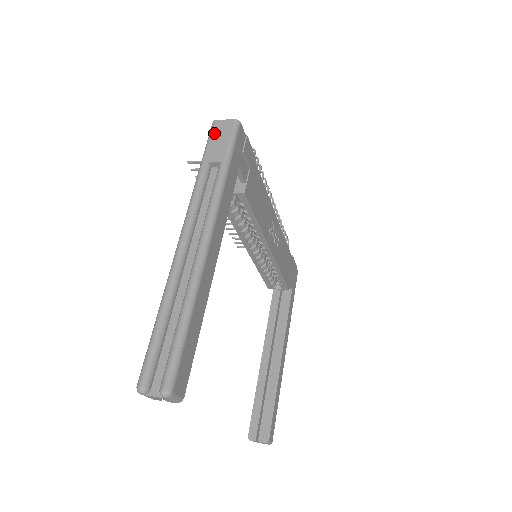
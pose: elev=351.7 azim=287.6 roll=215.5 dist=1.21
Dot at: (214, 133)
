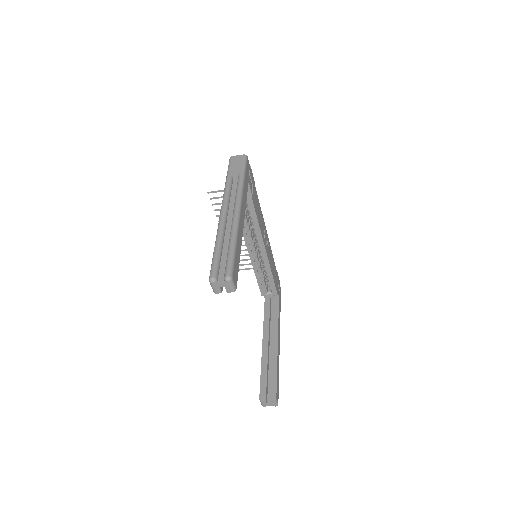
Dot at: (232, 162)
